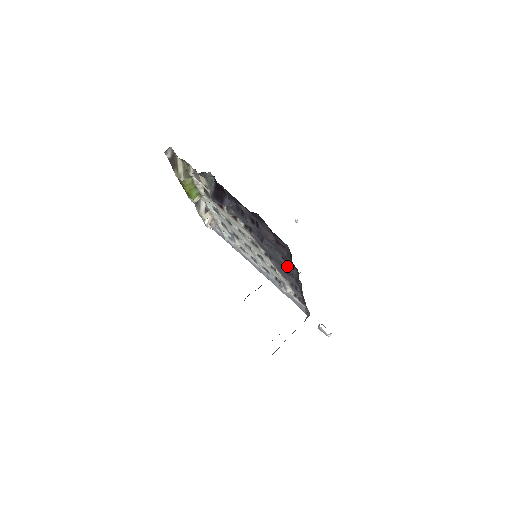
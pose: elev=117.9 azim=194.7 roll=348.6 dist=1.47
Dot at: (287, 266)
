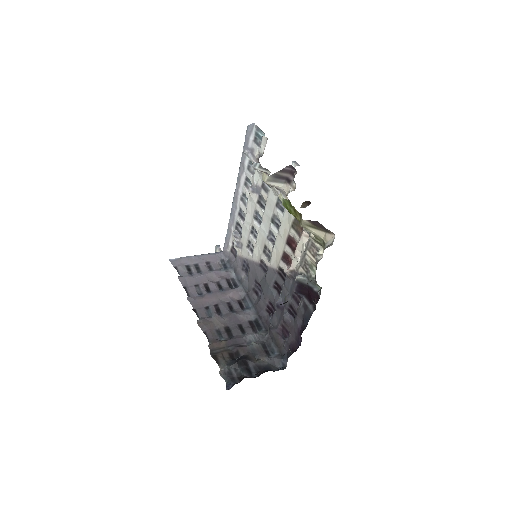
Dot at: (265, 302)
